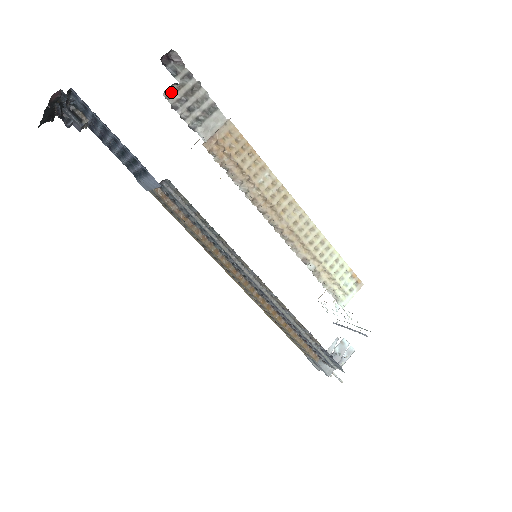
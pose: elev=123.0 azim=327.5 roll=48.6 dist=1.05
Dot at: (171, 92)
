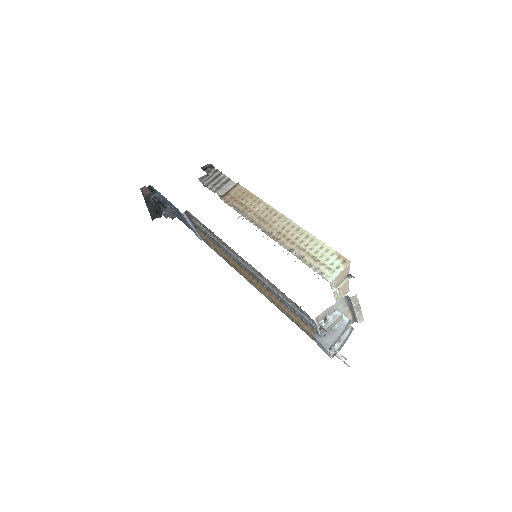
Dot at: (206, 180)
